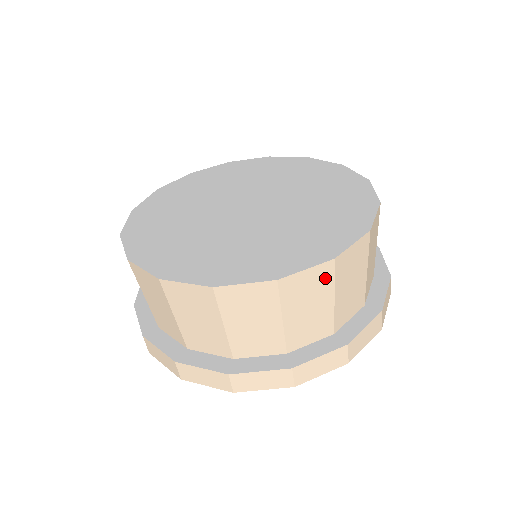
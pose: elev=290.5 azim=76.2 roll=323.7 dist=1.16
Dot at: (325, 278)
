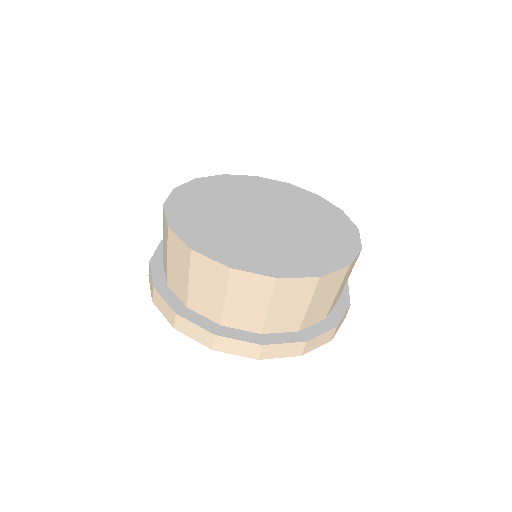
Dot at: (266, 288)
